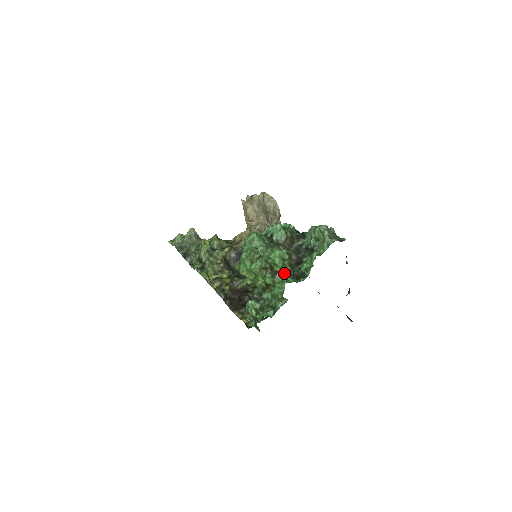
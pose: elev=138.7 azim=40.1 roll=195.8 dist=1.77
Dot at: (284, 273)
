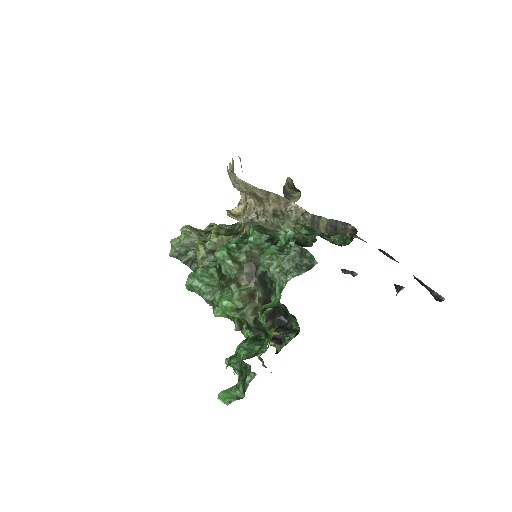
Dot at: (247, 326)
